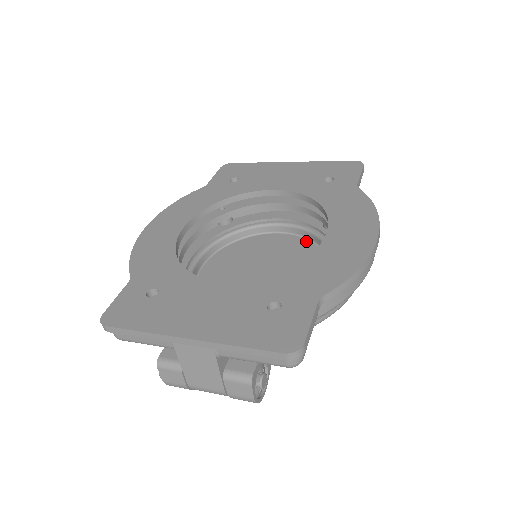
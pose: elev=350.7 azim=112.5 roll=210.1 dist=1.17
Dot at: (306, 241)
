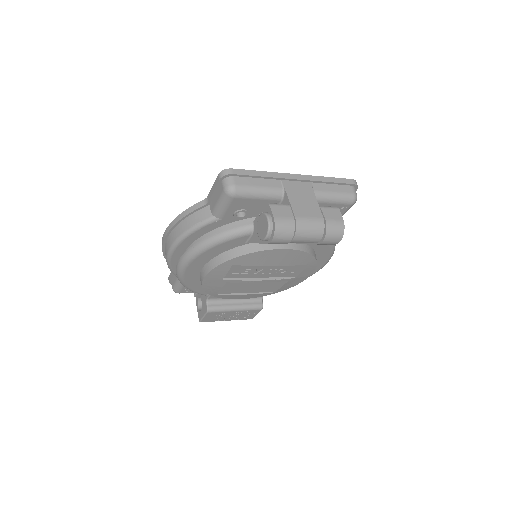
Dot at: occluded
